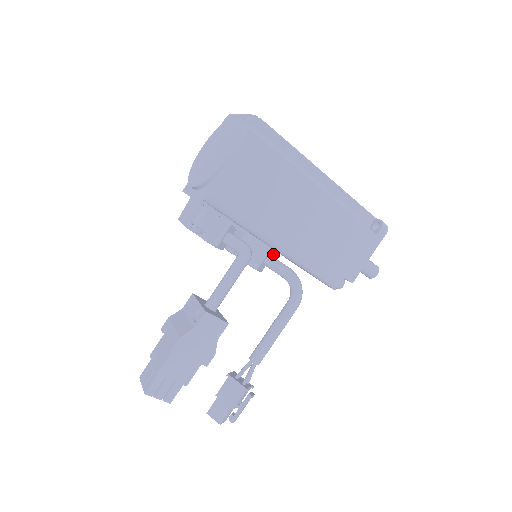
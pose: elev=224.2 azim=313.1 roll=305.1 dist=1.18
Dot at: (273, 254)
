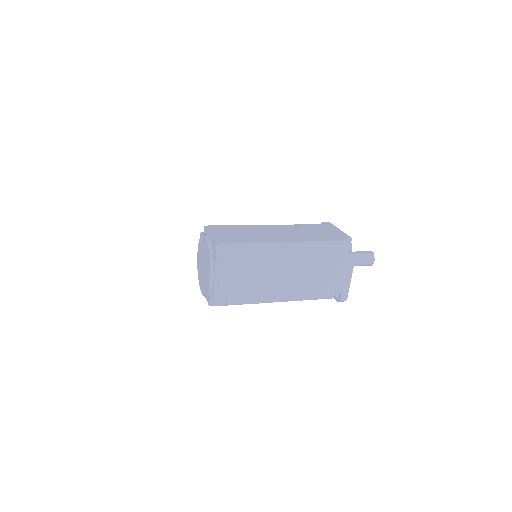
Dot at: occluded
